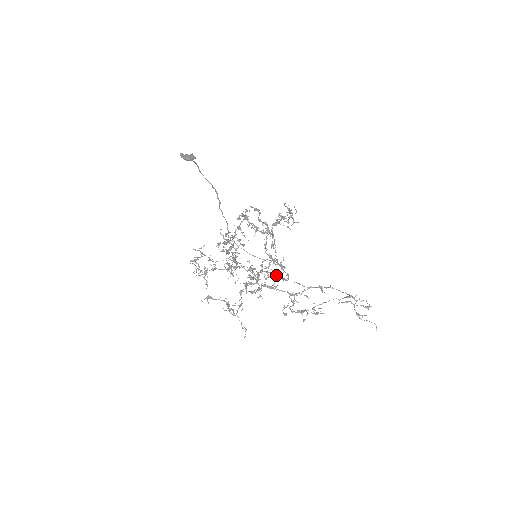
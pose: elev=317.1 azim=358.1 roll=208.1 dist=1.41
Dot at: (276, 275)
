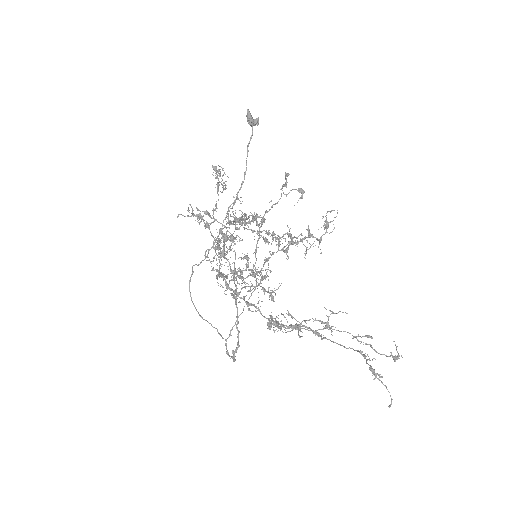
Dot at: occluded
